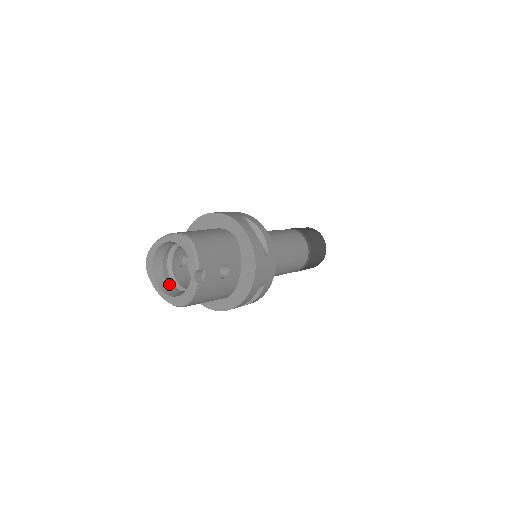
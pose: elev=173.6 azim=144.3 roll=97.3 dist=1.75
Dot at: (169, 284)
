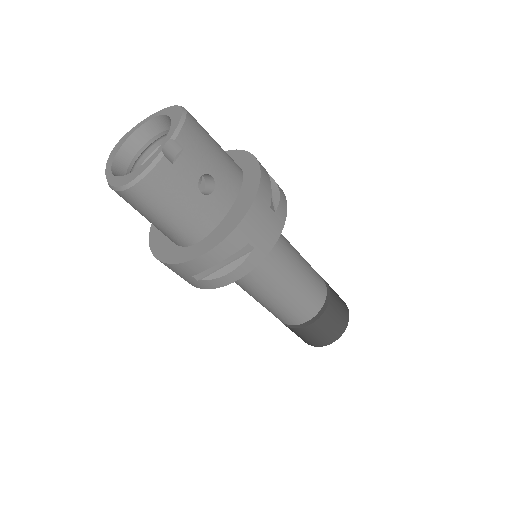
Dot at: occluded
